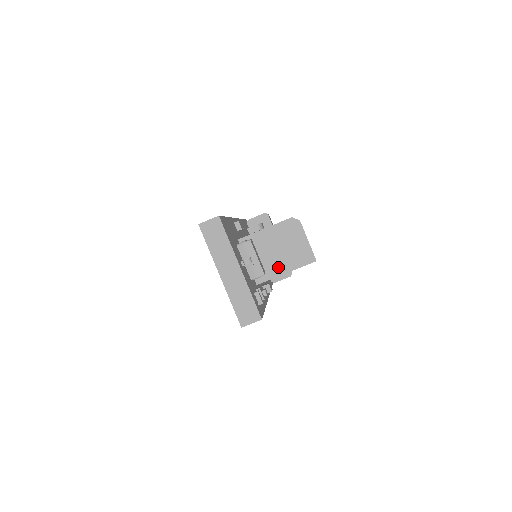
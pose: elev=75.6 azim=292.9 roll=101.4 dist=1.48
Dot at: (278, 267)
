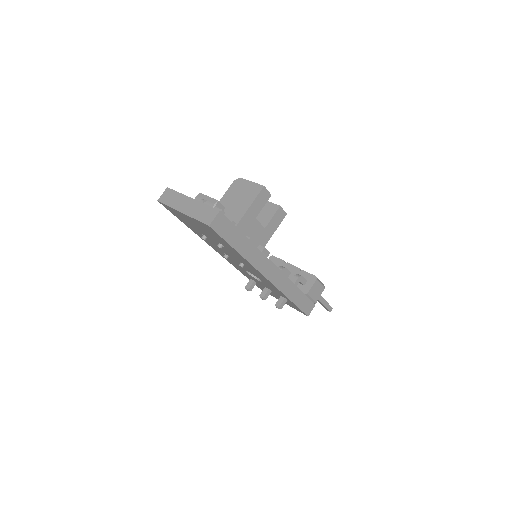
Dot at: (241, 210)
